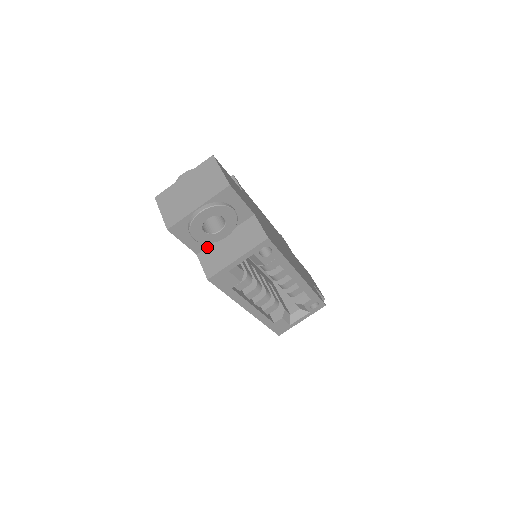
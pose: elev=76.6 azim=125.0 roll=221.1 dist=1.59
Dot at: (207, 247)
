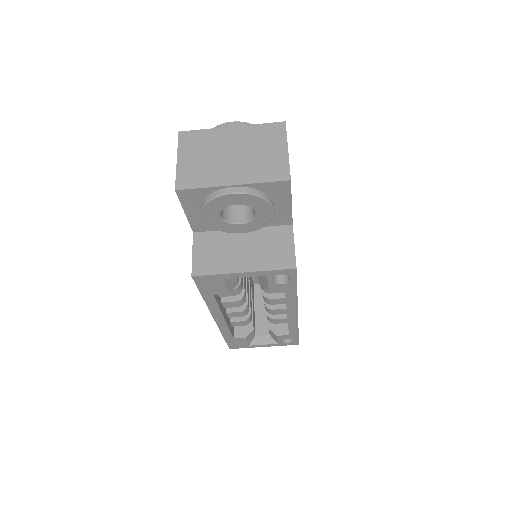
Dot at: (211, 231)
